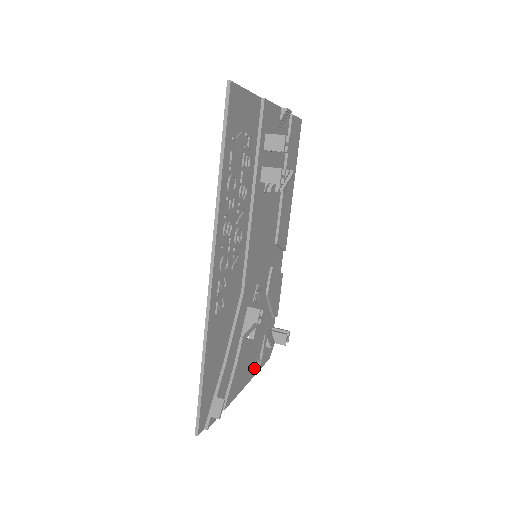
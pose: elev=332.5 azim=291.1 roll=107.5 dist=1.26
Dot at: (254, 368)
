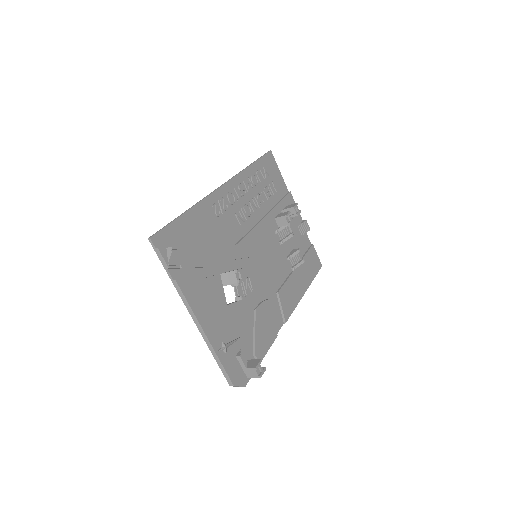
Dot at: (216, 338)
